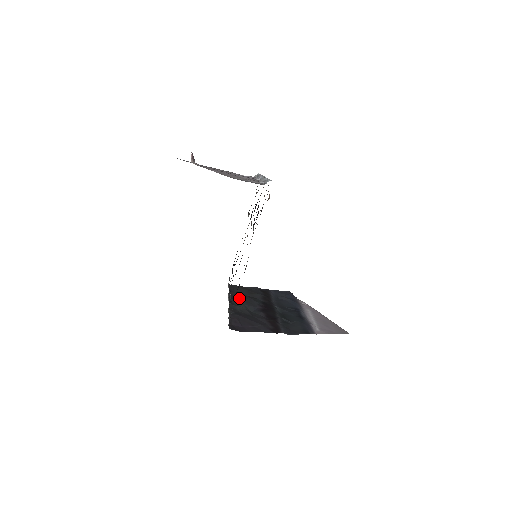
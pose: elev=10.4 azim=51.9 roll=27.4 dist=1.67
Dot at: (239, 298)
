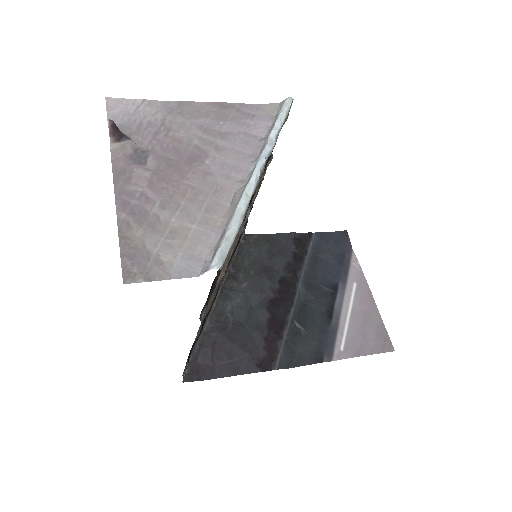
Dot at: (244, 275)
